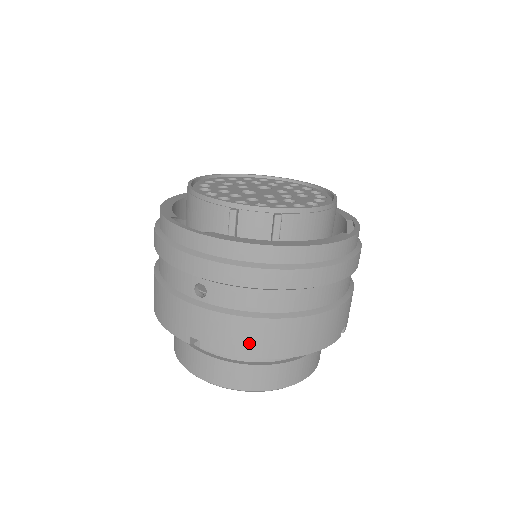
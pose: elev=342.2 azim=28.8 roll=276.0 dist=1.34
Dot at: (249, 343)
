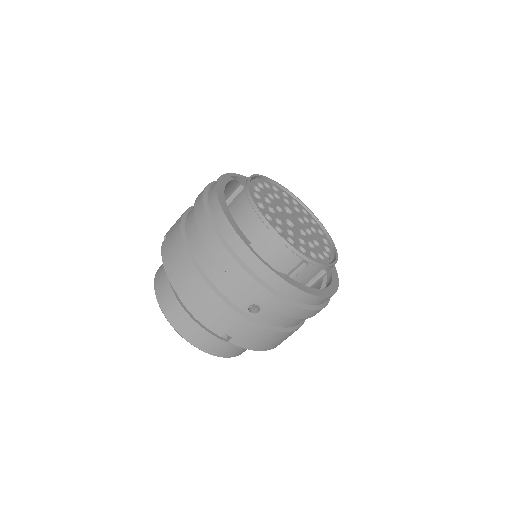
Dot at: (265, 344)
